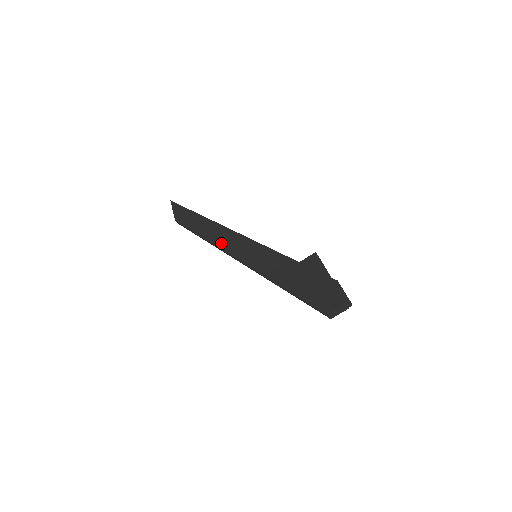
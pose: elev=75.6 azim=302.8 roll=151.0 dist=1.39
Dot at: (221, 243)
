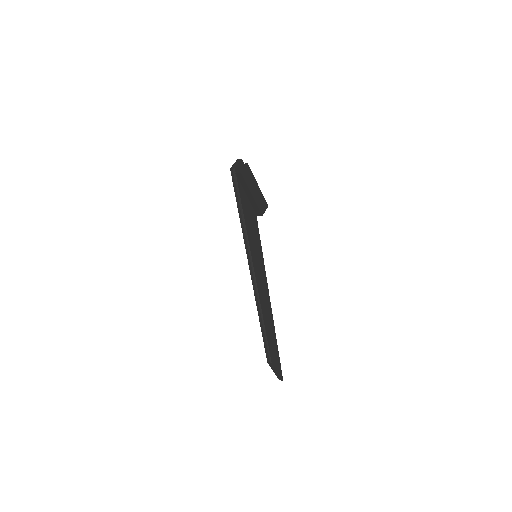
Dot at: occluded
